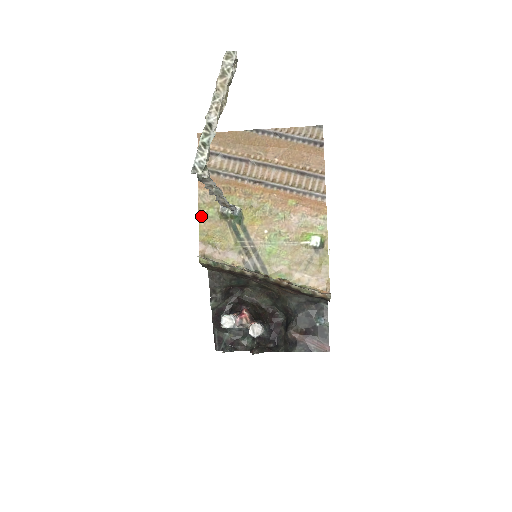
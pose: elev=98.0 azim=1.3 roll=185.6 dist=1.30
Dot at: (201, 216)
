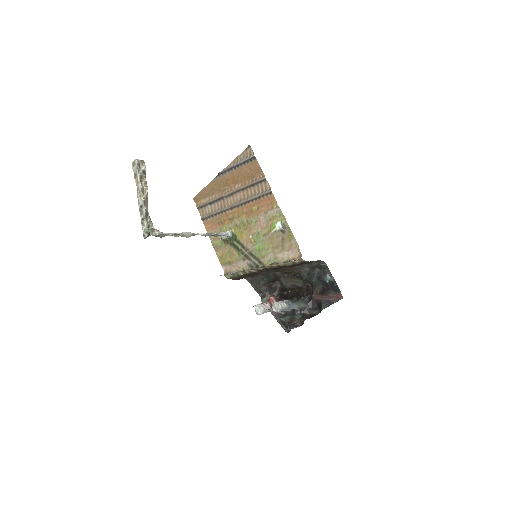
Dot at: (215, 249)
